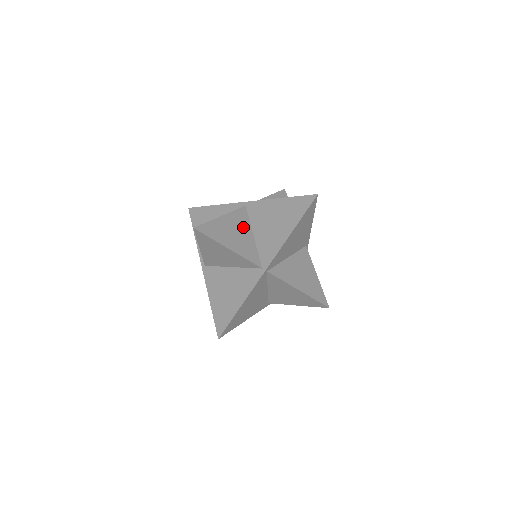
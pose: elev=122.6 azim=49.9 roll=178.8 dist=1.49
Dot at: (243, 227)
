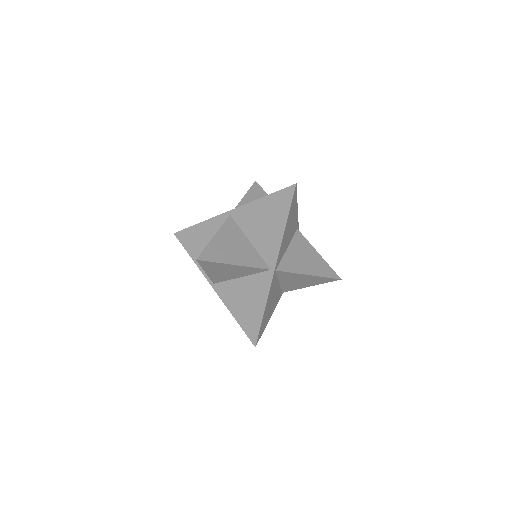
Dot at: (237, 237)
